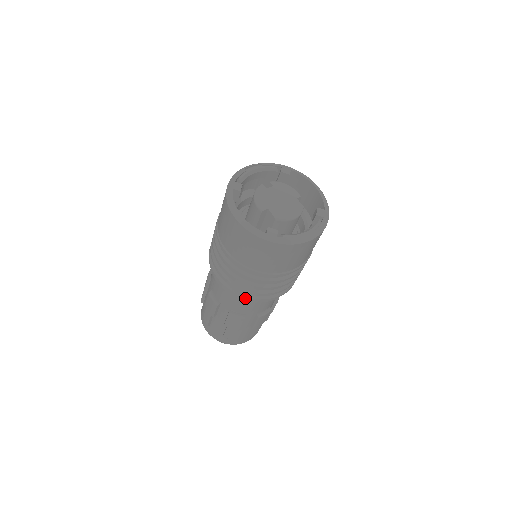
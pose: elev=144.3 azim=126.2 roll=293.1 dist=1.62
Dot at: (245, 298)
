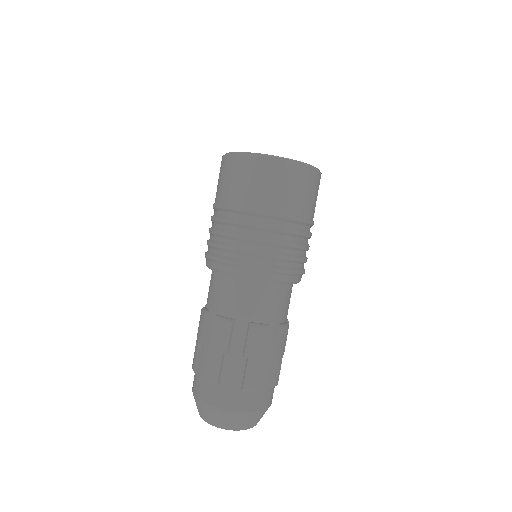
Dot at: (271, 270)
